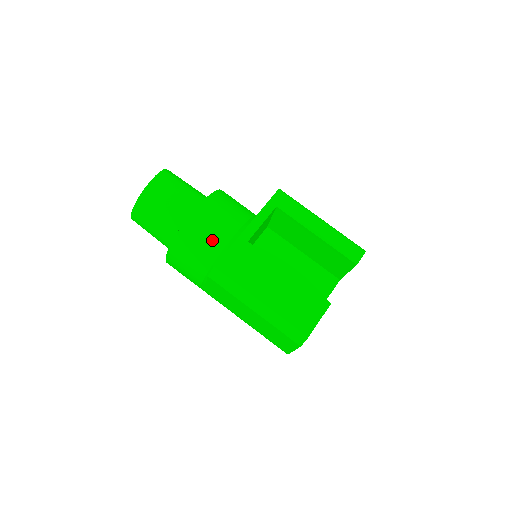
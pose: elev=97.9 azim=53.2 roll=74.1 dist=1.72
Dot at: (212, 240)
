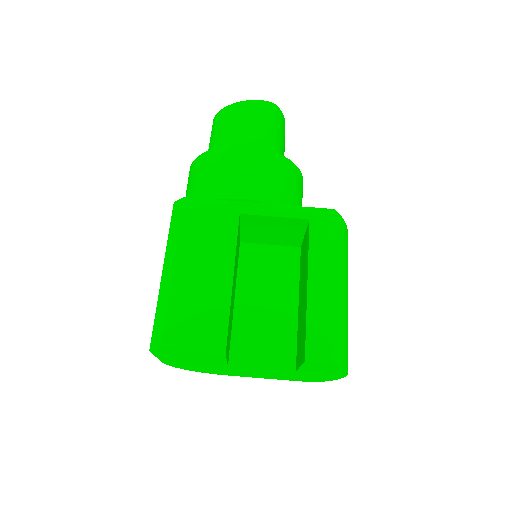
Dot at: (220, 182)
